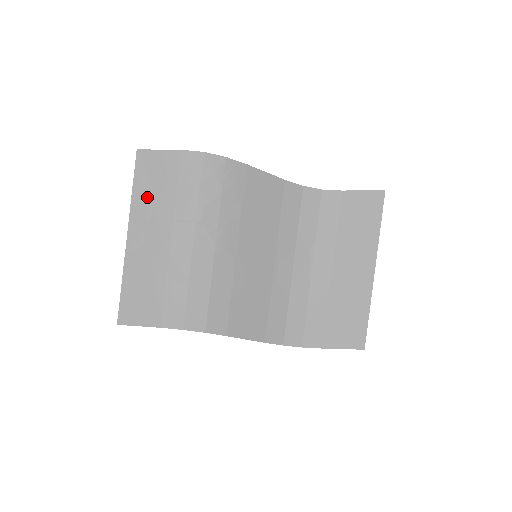
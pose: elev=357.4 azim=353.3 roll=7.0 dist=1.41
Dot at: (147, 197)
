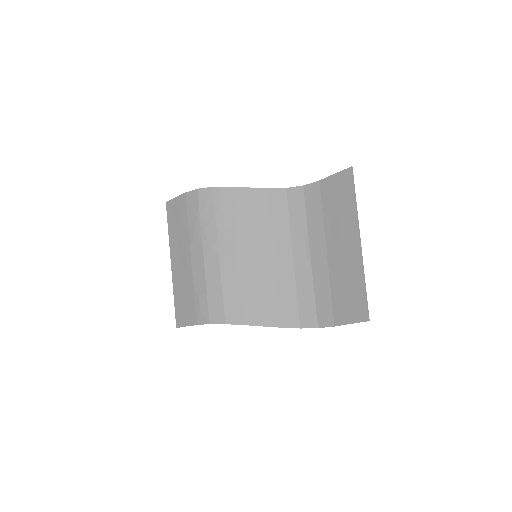
Dot at: (175, 233)
